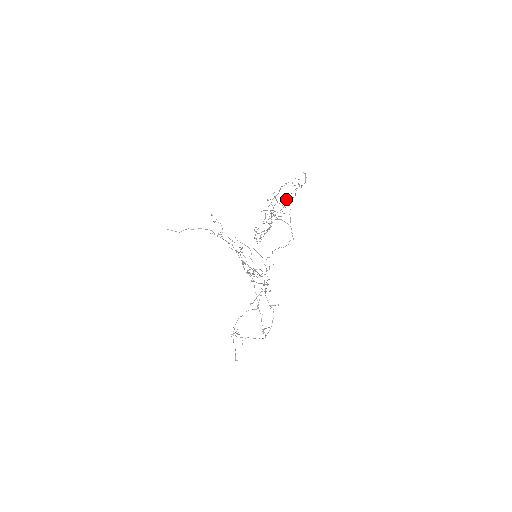
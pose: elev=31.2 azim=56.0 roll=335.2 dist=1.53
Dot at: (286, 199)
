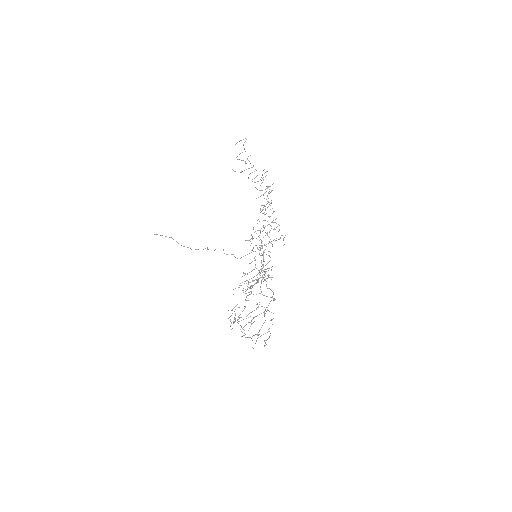
Dot at: occluded
